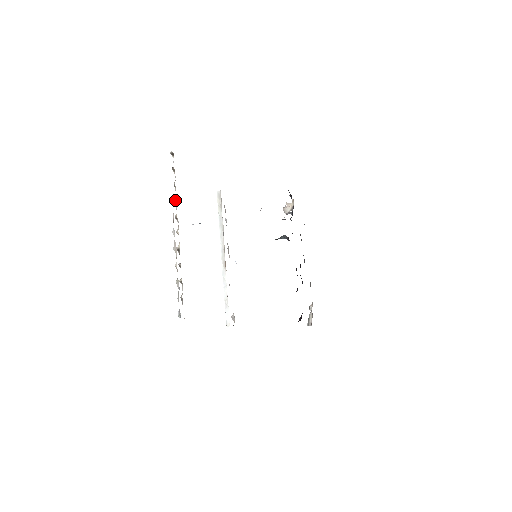
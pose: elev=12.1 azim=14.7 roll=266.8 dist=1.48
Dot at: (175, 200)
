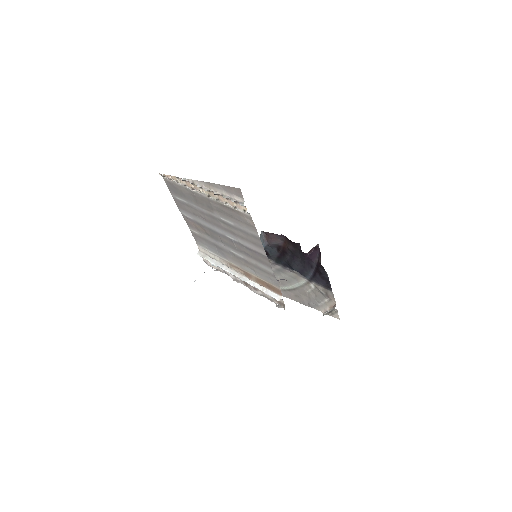
Dot at: (184, 185)
